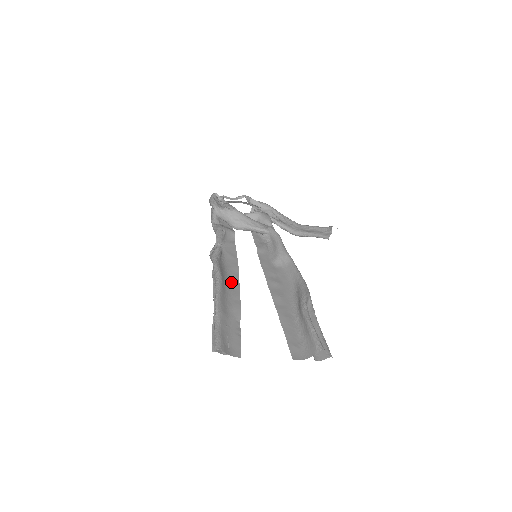
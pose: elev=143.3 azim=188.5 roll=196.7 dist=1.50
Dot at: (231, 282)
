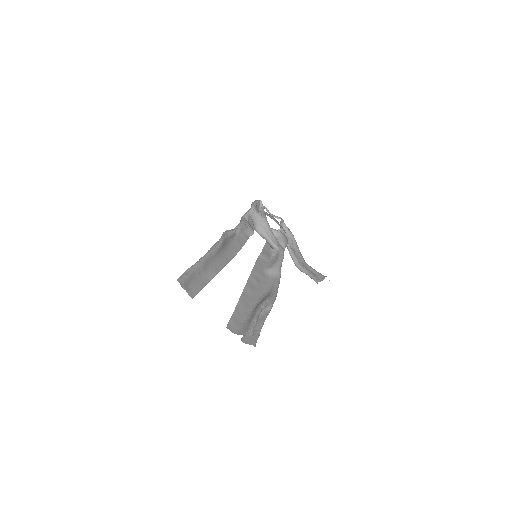
Dot at: (225, 256)
